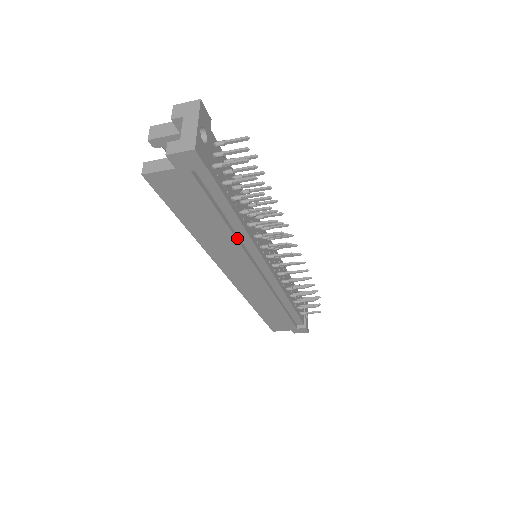
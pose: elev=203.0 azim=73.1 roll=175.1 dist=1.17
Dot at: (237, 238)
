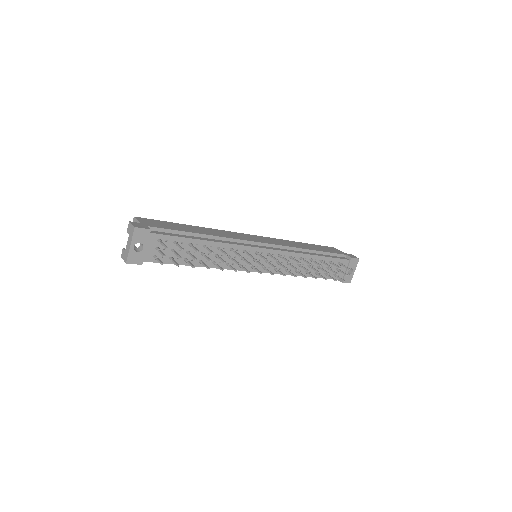
Dot at: occluded
